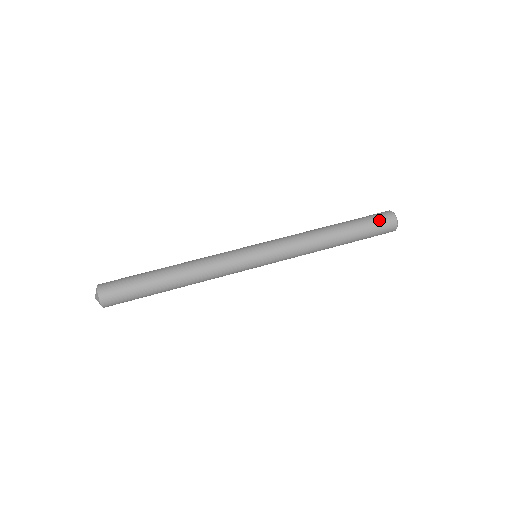
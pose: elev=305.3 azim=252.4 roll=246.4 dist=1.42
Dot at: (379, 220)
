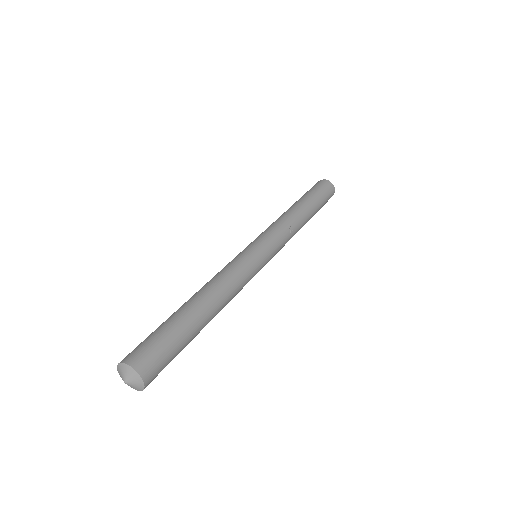
Dot at: (313, 187)
